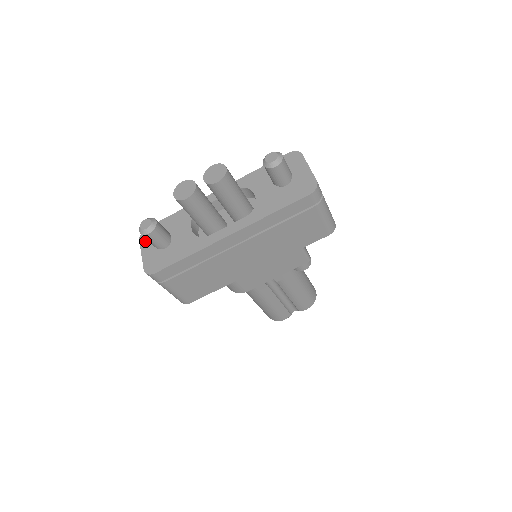
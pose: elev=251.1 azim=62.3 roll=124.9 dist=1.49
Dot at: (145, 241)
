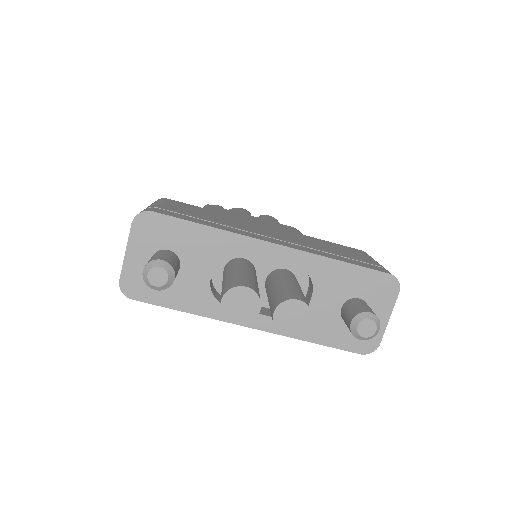
Dot at: (140, 234)
